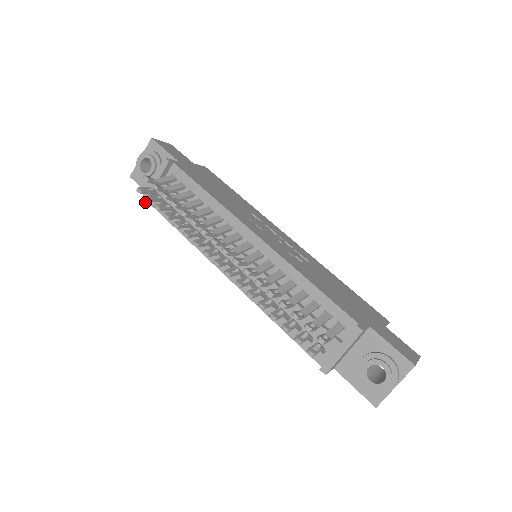
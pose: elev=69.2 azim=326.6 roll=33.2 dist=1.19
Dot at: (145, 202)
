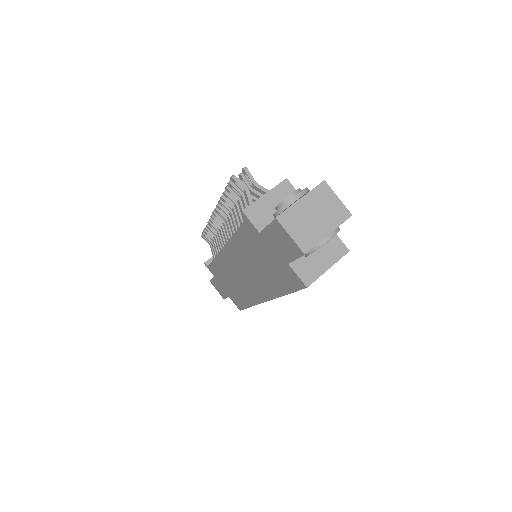
Dot at: (205, 263)
